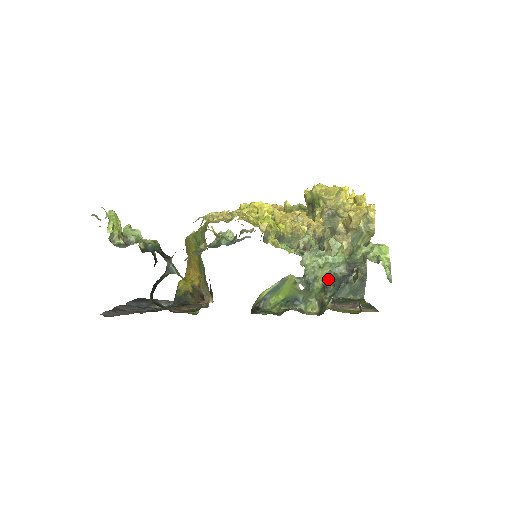
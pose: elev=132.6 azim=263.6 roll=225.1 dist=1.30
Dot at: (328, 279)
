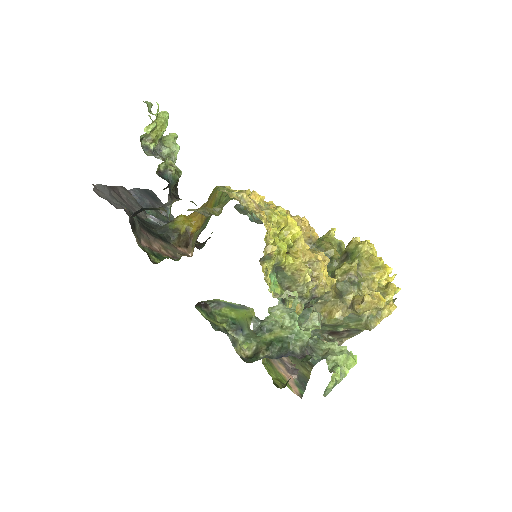
Dot at: (280, 341)
